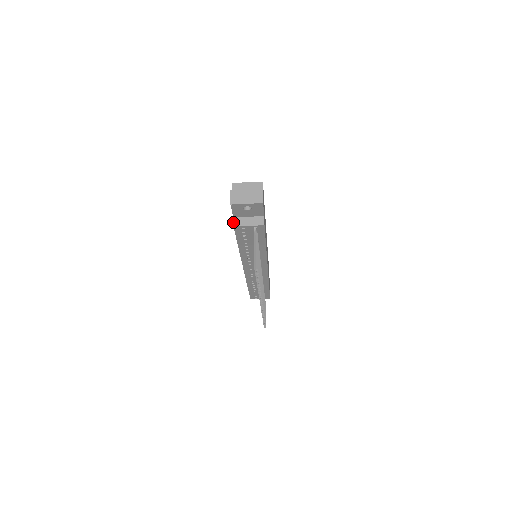
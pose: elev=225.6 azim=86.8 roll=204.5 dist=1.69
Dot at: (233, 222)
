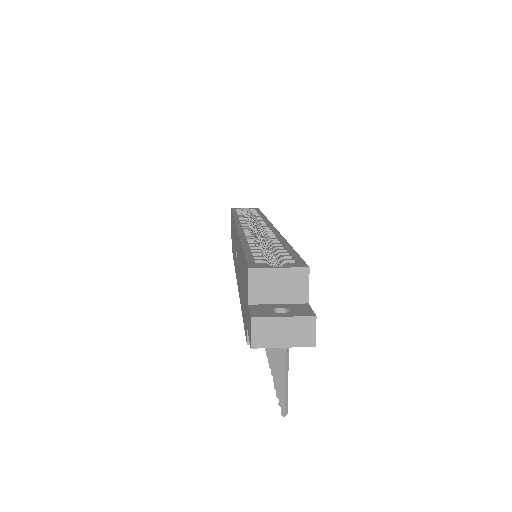
Dot at: (246, 337)
